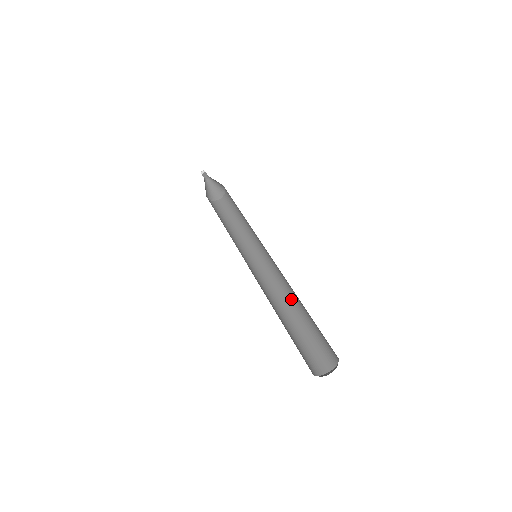
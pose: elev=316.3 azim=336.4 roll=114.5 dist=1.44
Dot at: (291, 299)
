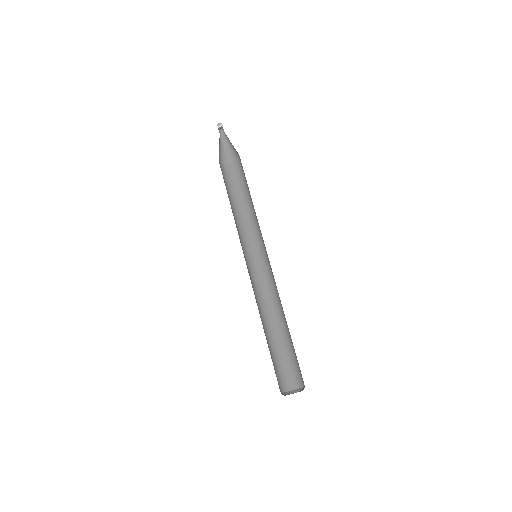
Dot at: (274, 312)
